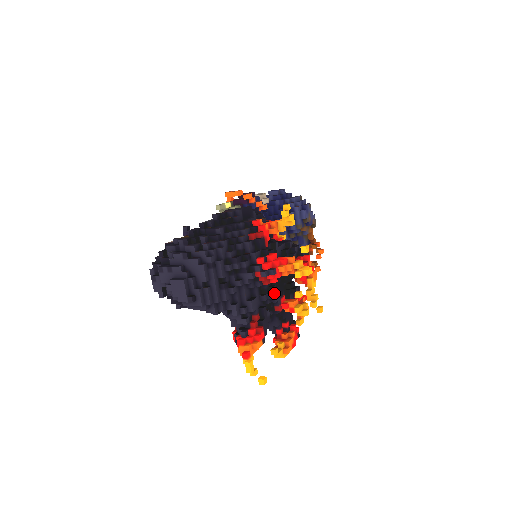
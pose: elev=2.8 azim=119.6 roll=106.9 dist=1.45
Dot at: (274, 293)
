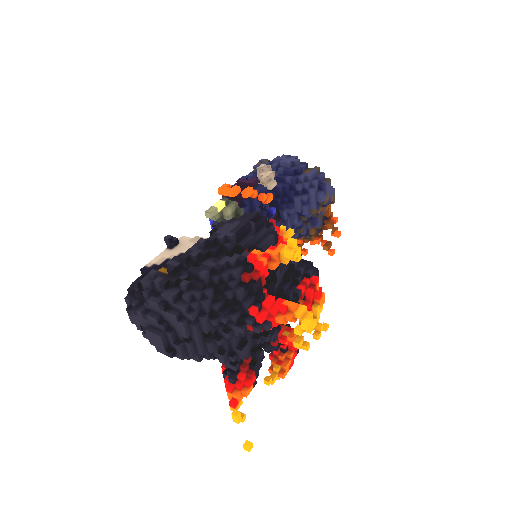
Dot at: (270, 334)
